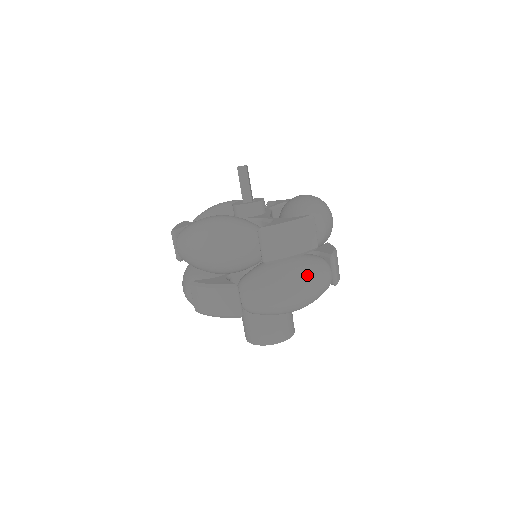
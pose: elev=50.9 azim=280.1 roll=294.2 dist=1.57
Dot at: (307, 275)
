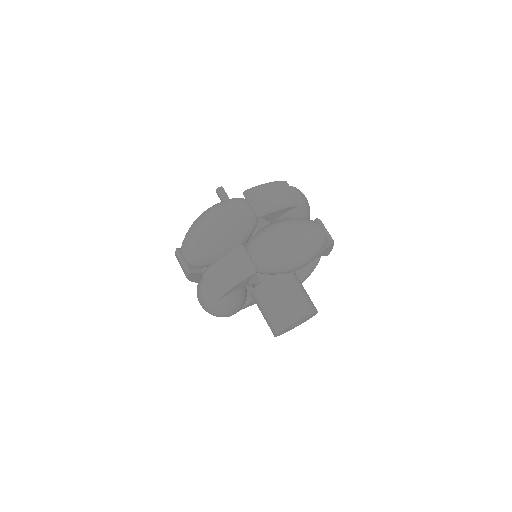
Dot at: (299, 222)
